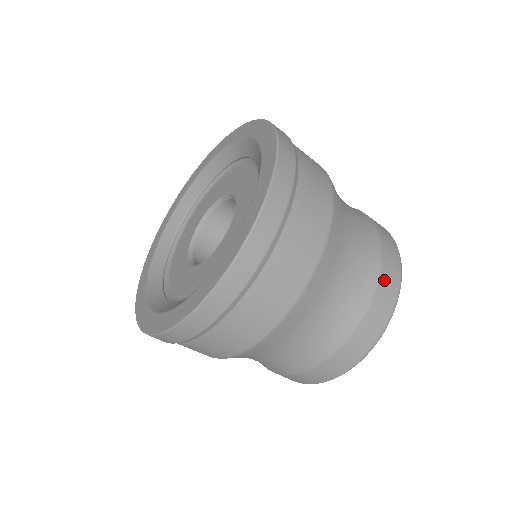
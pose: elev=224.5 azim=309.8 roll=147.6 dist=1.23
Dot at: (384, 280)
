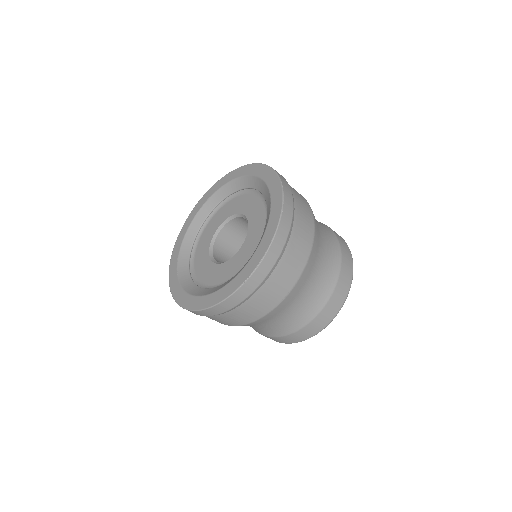
Dot at: (343, 275)
